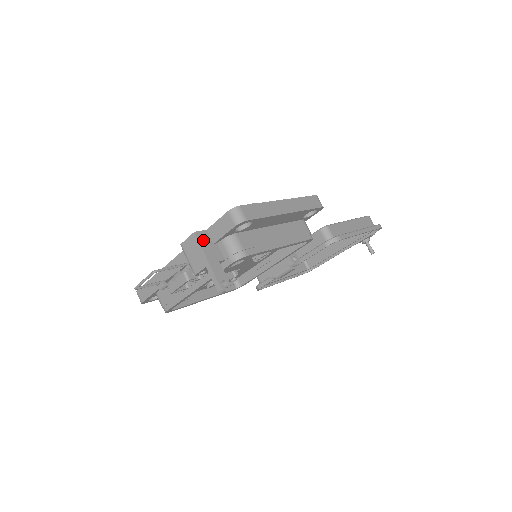
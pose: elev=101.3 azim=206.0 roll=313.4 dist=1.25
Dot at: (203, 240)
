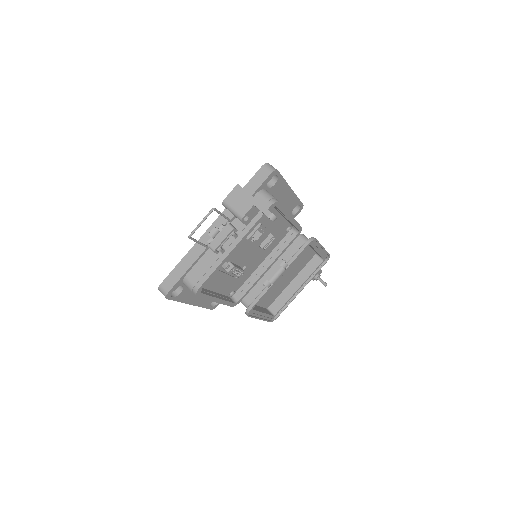
Dot at: (245, 190)
